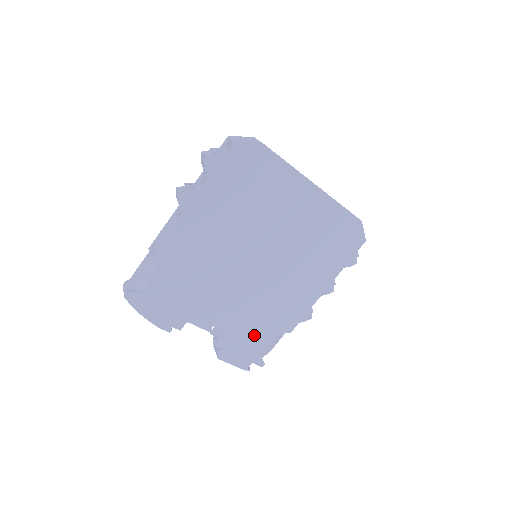
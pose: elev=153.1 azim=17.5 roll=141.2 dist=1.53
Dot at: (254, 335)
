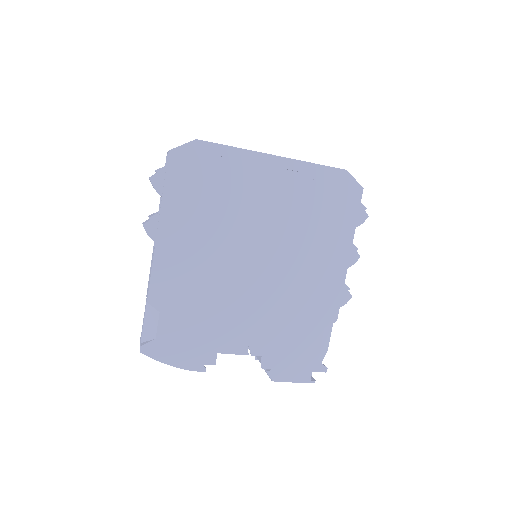
Dot at: (297, 340)
